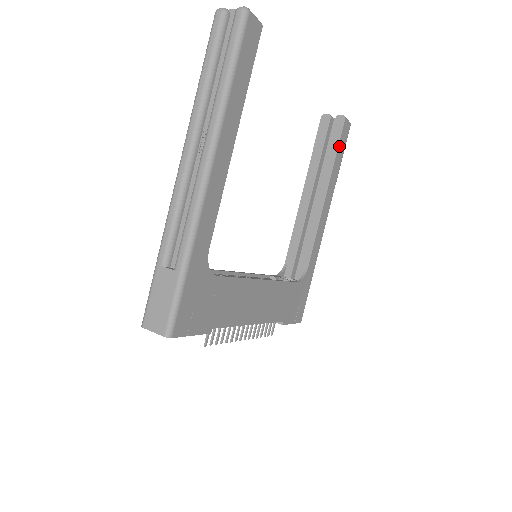
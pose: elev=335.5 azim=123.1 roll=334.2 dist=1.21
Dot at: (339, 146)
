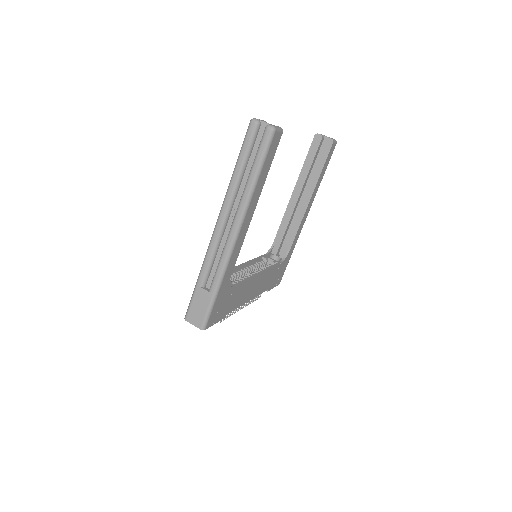
Dot at: (325, 163)
